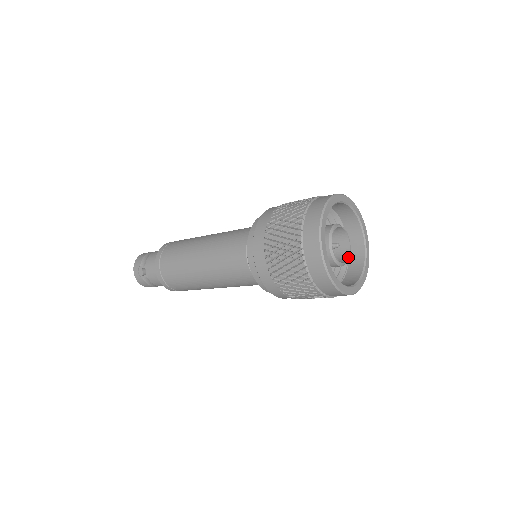
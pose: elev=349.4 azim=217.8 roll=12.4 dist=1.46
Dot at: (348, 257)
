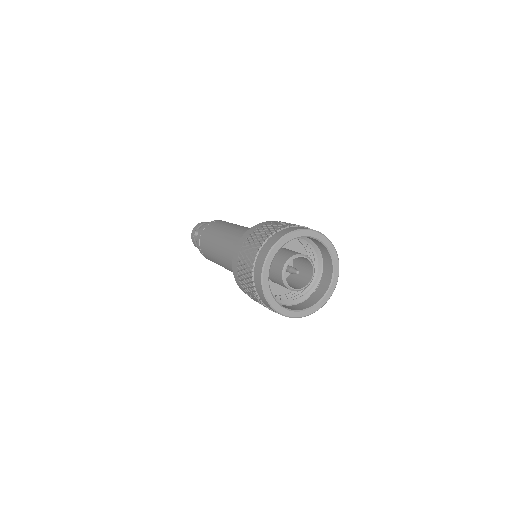
Dot at: (303, 287)
